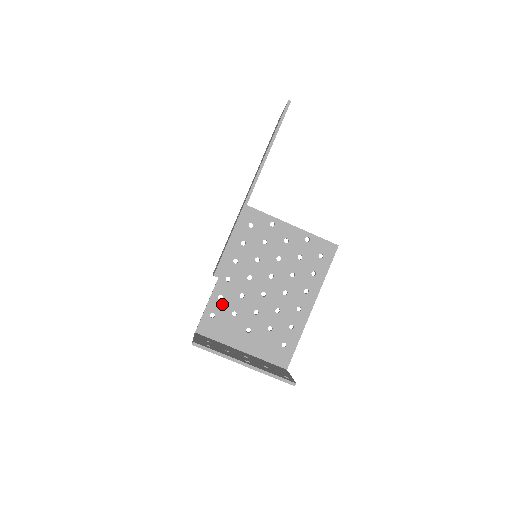
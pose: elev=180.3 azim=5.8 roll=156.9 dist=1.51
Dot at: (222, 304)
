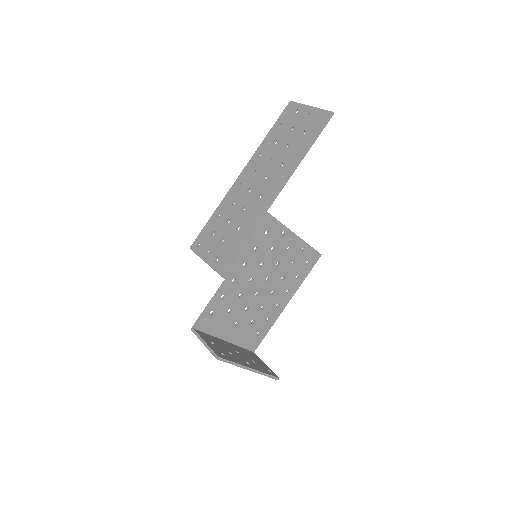
Dot at: (223, 303)
